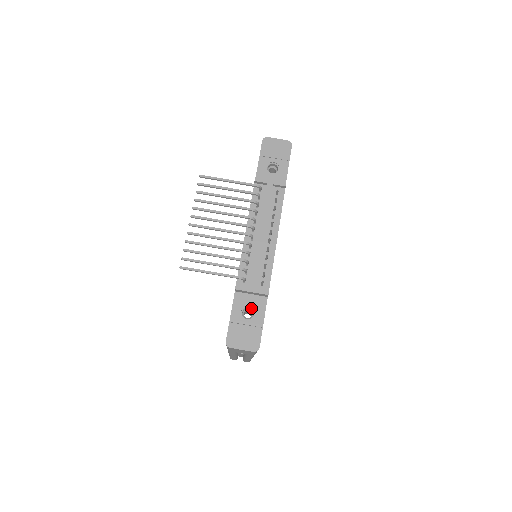
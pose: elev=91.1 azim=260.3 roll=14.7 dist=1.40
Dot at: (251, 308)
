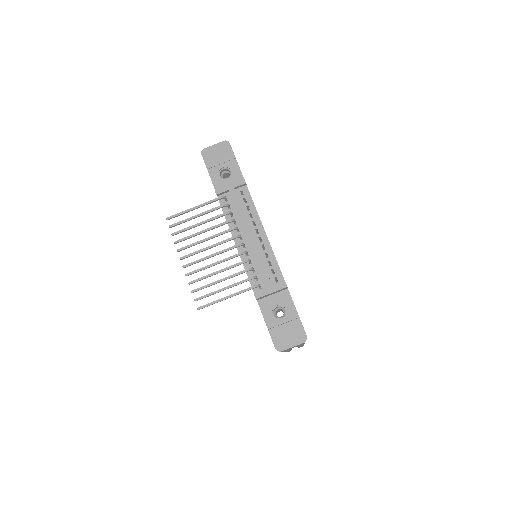
Dot at: (279, 306)
